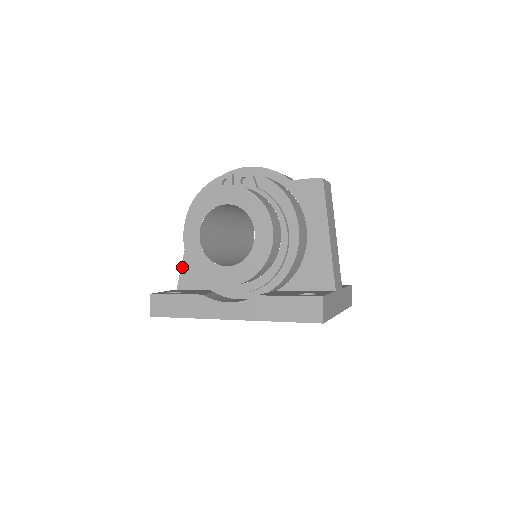
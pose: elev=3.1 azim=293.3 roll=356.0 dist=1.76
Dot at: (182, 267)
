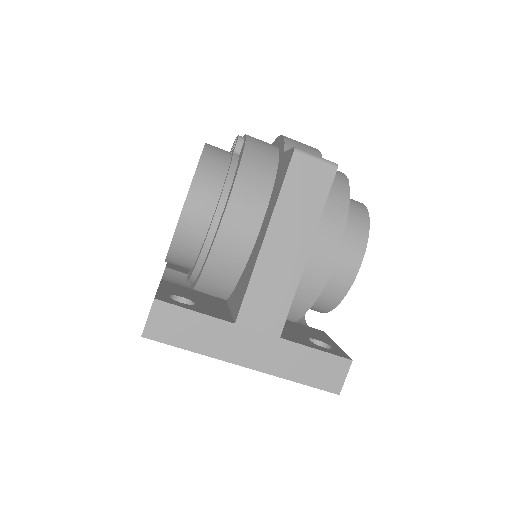
Dot at: occluded
